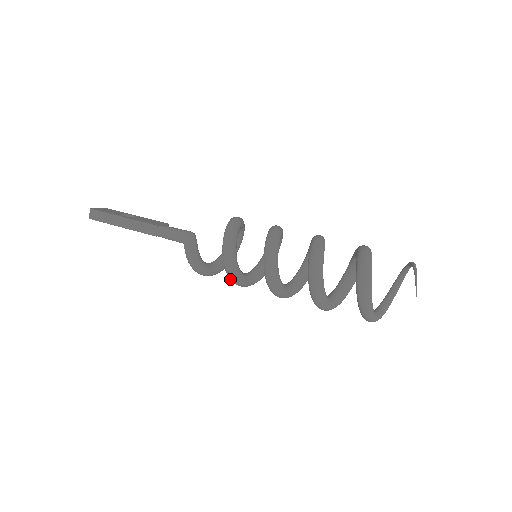
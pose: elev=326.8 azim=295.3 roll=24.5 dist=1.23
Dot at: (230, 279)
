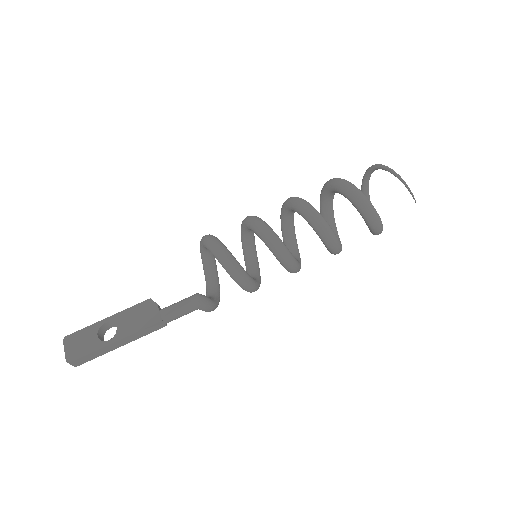
Dot at: occluded
